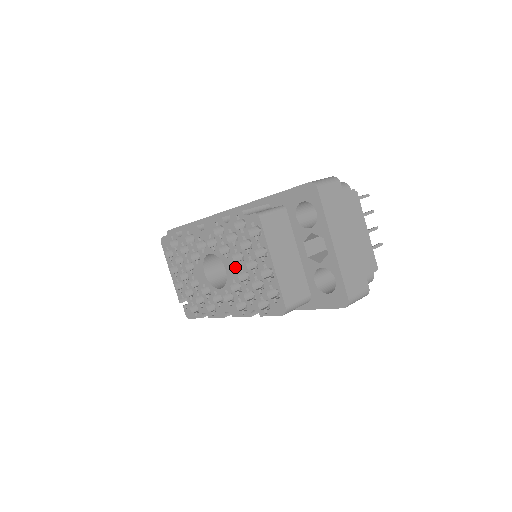
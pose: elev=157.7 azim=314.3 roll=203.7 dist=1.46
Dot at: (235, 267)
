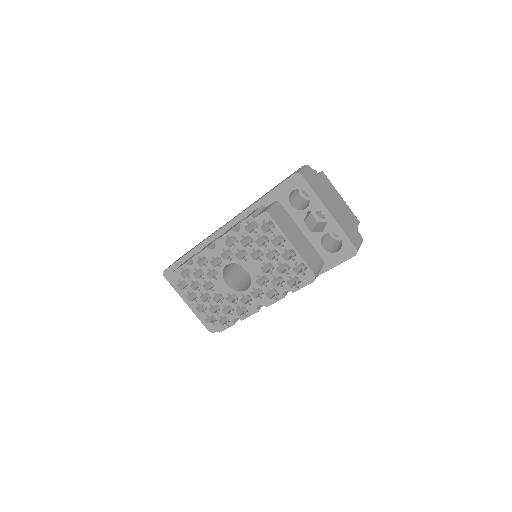
Dot at: (257, 264)
